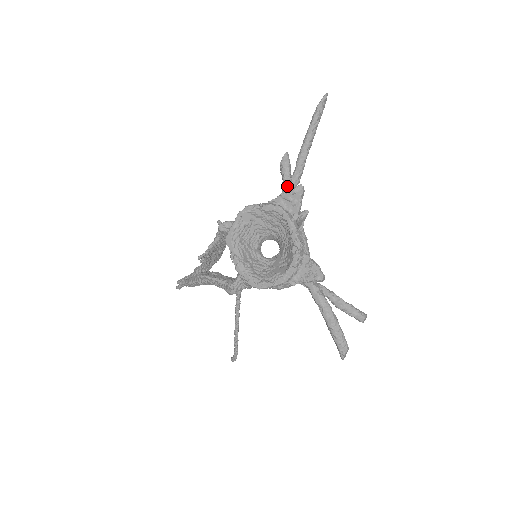
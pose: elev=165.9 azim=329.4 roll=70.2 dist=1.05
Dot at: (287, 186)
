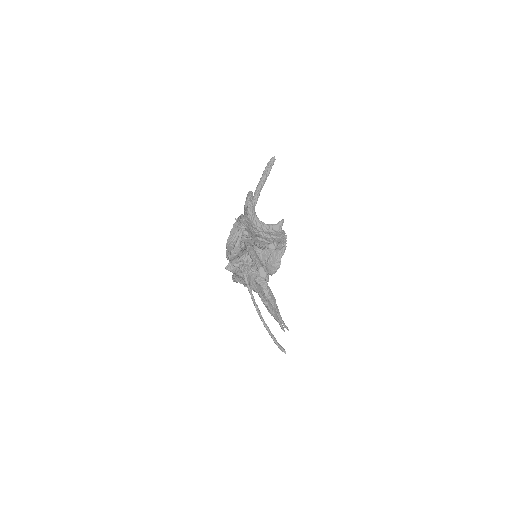
Dot at: occluded
